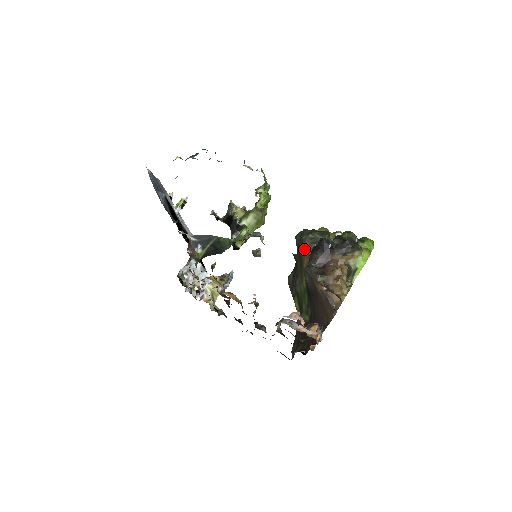
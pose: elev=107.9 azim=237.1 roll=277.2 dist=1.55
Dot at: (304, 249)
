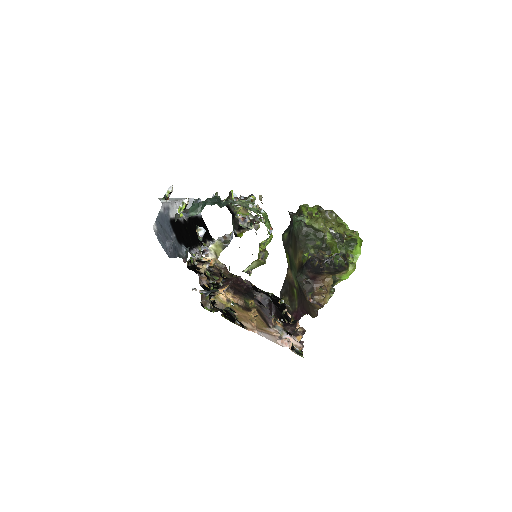
Dot at: (299, 245)
